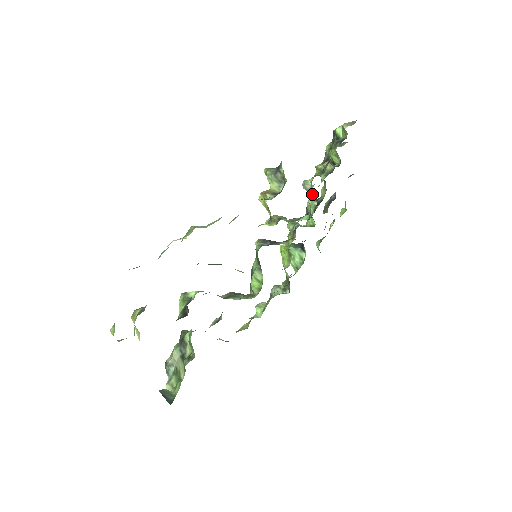
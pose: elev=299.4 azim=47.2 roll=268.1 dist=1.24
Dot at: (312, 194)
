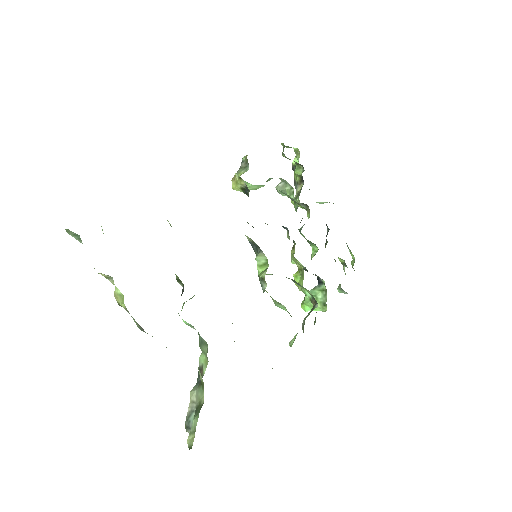
Dot at: (286, 186)
